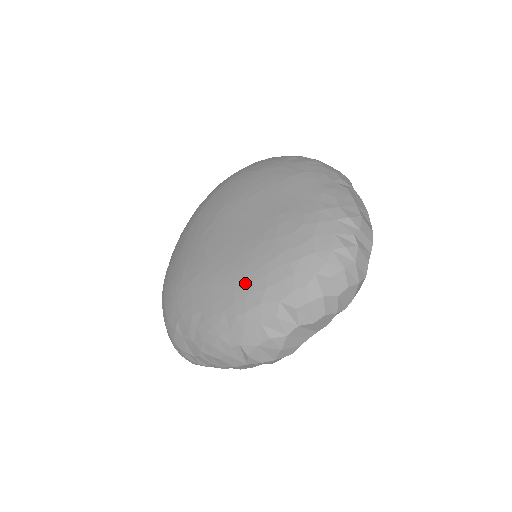
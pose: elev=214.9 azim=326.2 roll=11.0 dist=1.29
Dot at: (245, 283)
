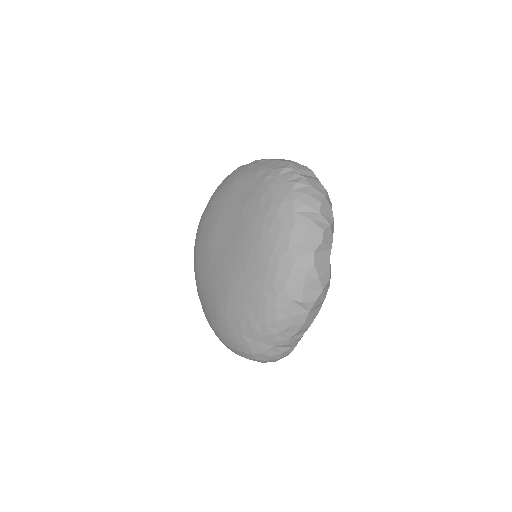
Dot at: (260, 260)
